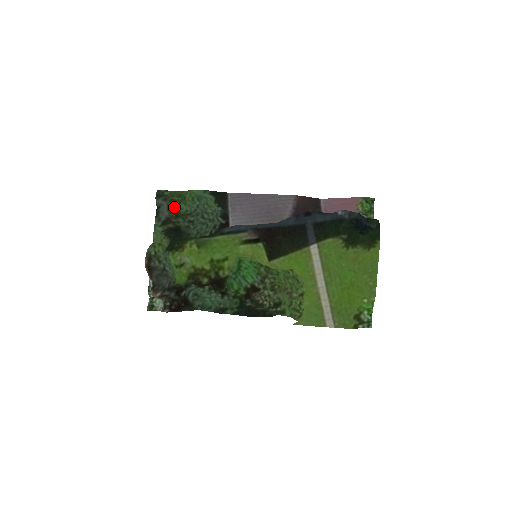
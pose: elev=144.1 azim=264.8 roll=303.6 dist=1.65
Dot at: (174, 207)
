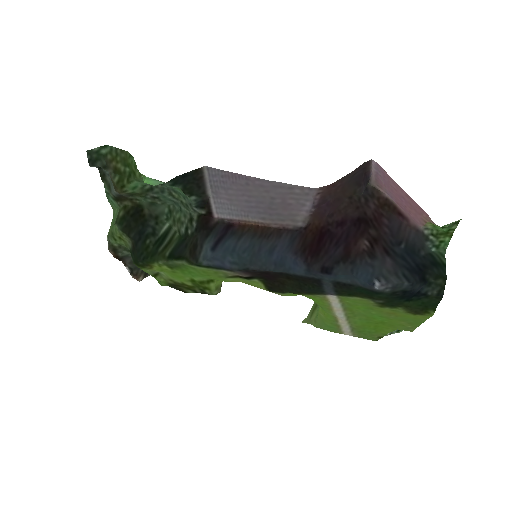
Dot at: (122, 190)
